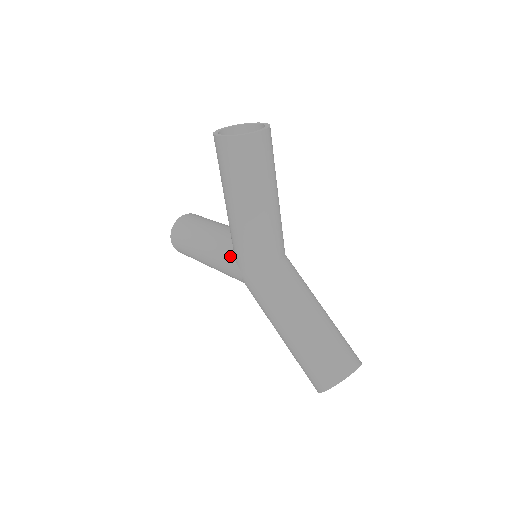
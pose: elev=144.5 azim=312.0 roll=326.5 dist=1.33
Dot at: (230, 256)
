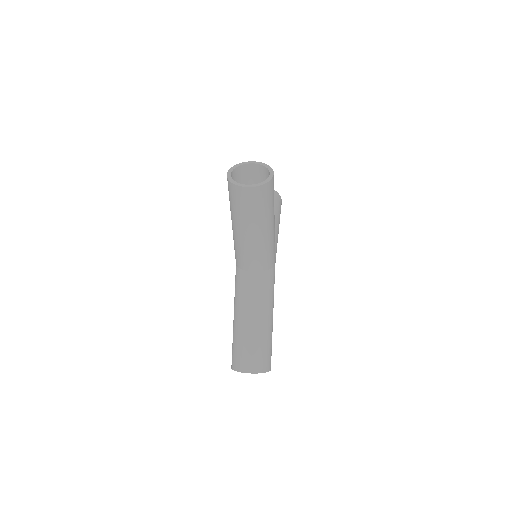
Dot at: occluded
